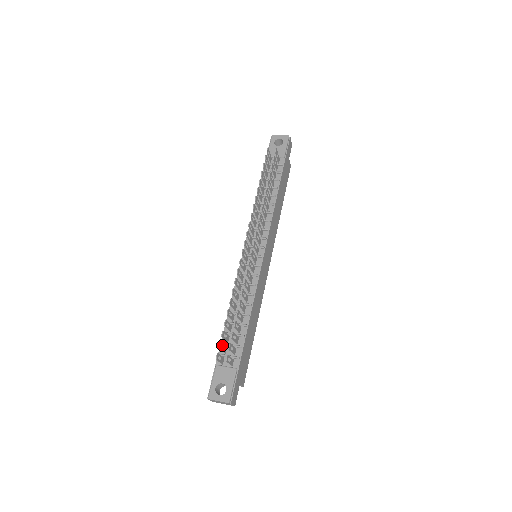
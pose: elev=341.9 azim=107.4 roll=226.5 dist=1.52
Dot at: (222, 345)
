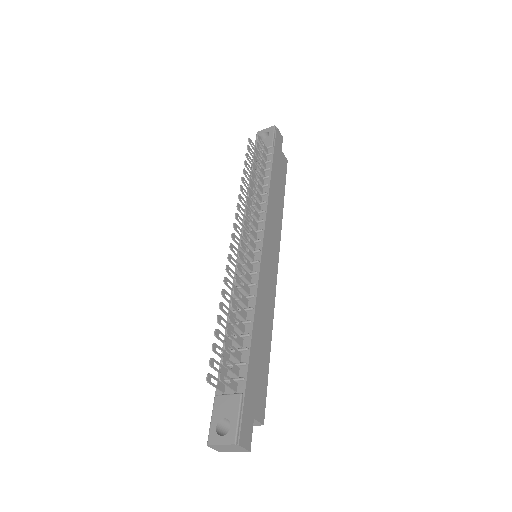
Dot at: occluded
